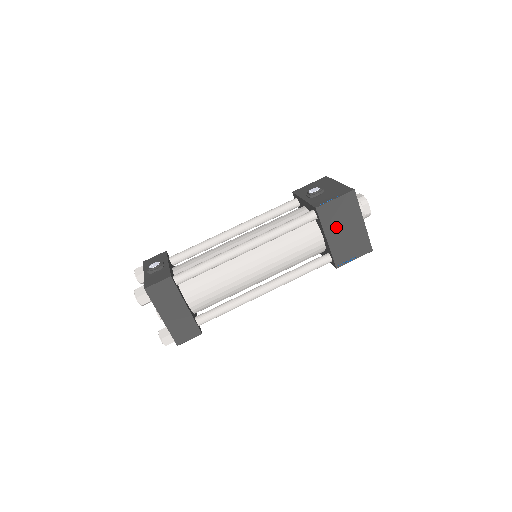
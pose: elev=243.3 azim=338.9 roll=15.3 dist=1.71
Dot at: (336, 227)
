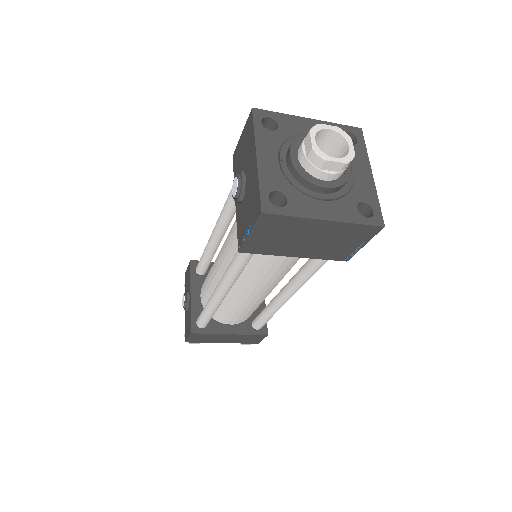
Dot at: (292, 245)
